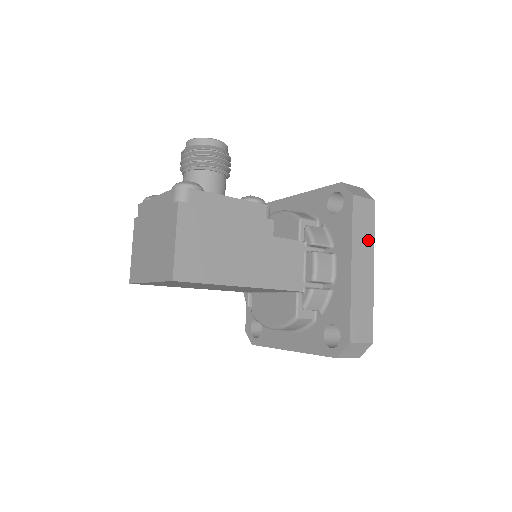
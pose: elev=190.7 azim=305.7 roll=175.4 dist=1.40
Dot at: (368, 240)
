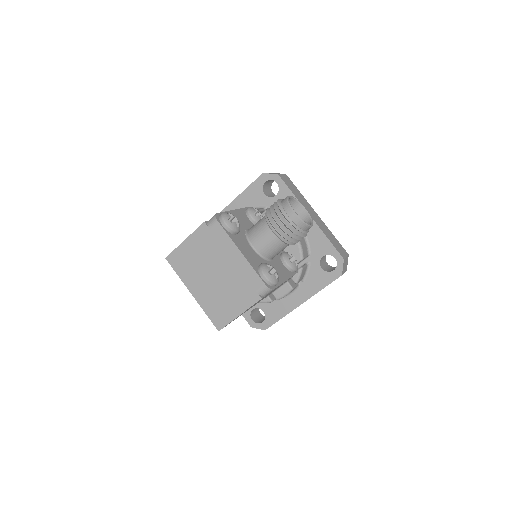
Dot at: occluded
